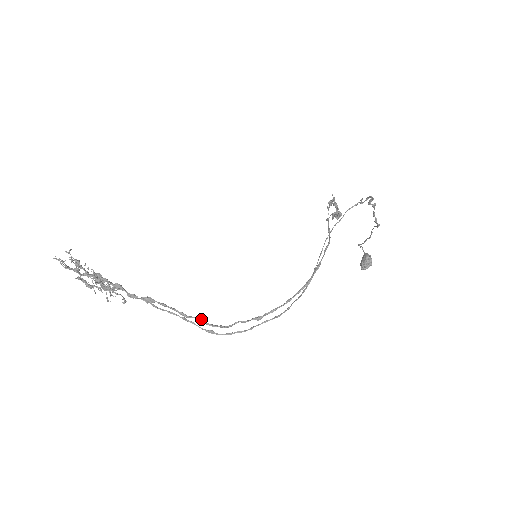
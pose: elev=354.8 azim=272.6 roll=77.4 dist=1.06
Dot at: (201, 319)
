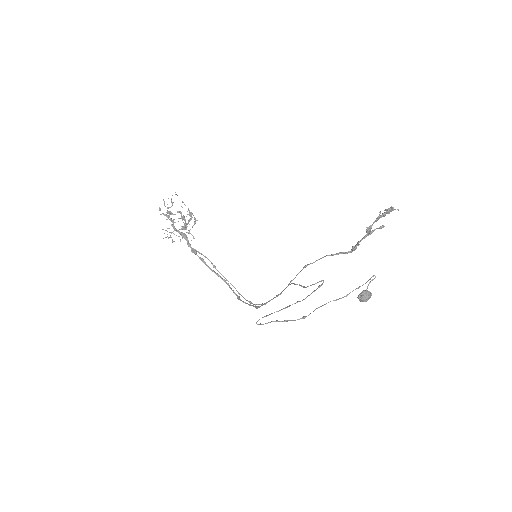
Dot at: (218, 275)
